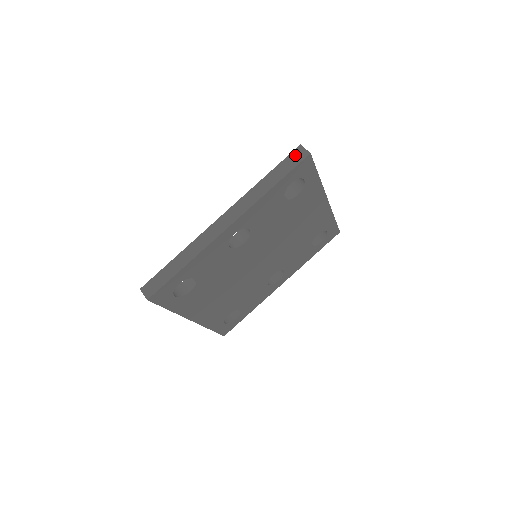
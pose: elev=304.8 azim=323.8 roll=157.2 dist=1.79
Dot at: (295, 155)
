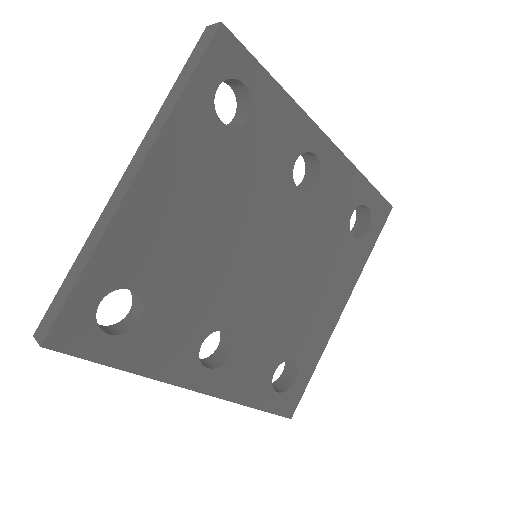
Dot at: occluded
